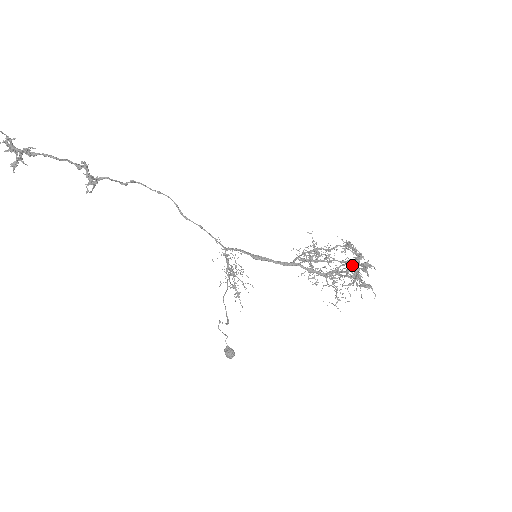
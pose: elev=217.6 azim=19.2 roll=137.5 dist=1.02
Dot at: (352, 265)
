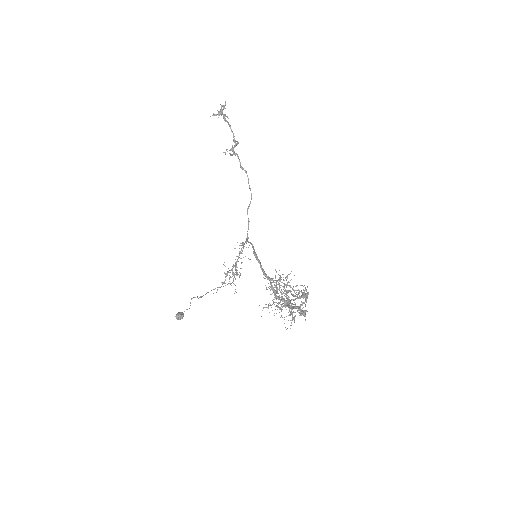
Dot at: occluded
